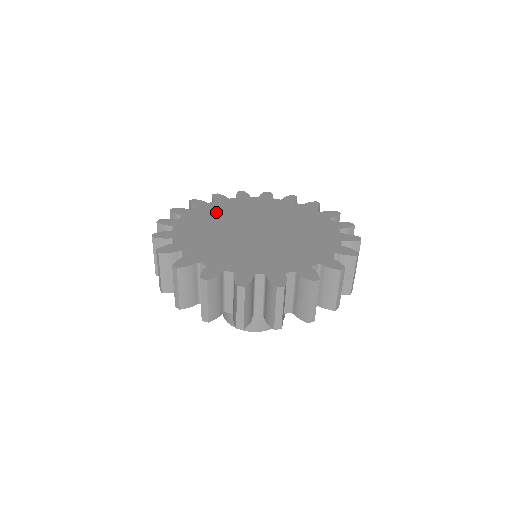
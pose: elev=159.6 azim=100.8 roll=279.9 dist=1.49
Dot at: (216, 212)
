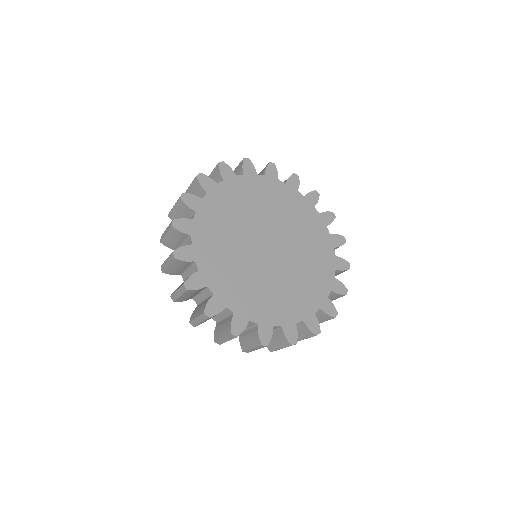
Dot at: (220, 220)
